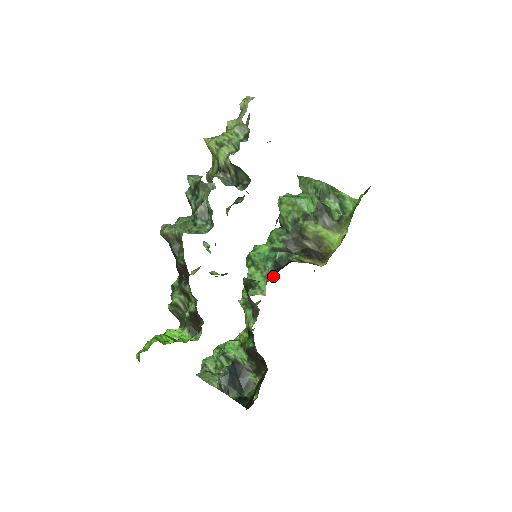
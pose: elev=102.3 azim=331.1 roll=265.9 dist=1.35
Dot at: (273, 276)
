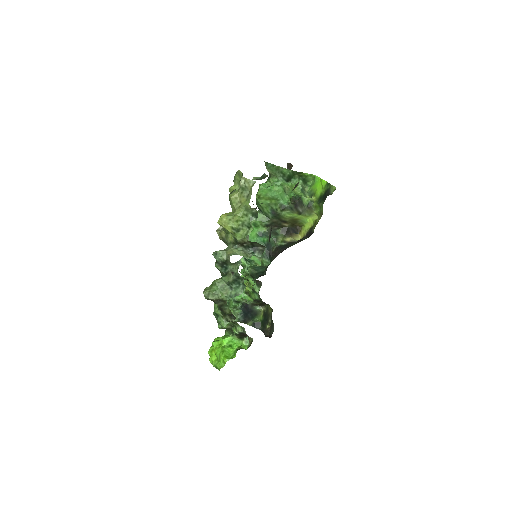
Dot at: (267, 259)
